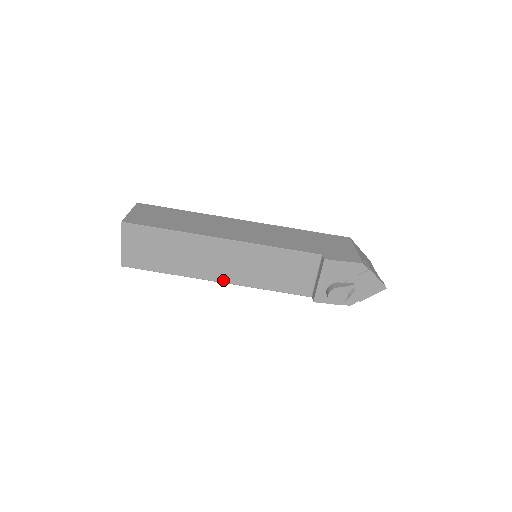
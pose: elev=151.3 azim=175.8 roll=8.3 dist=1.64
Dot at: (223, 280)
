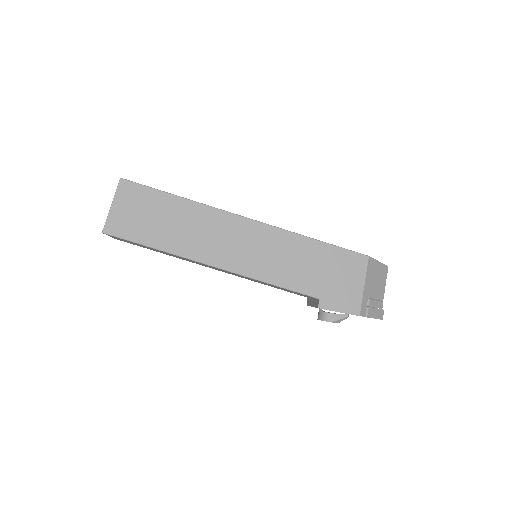
Dot at: (219, 270)
